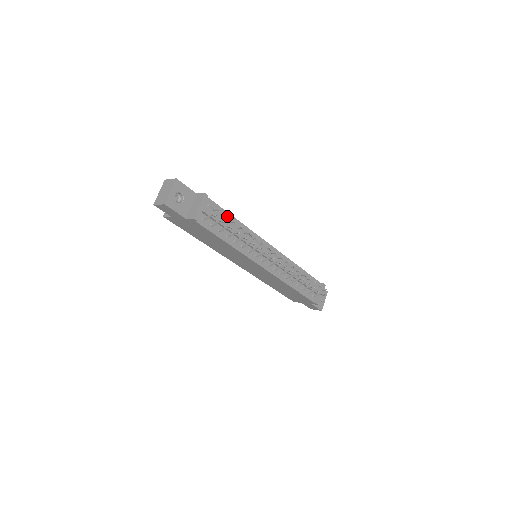
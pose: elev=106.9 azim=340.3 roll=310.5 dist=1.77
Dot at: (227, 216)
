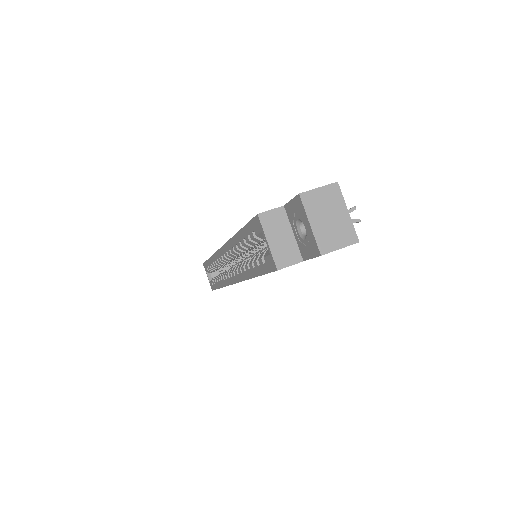
Dot at: occluded
